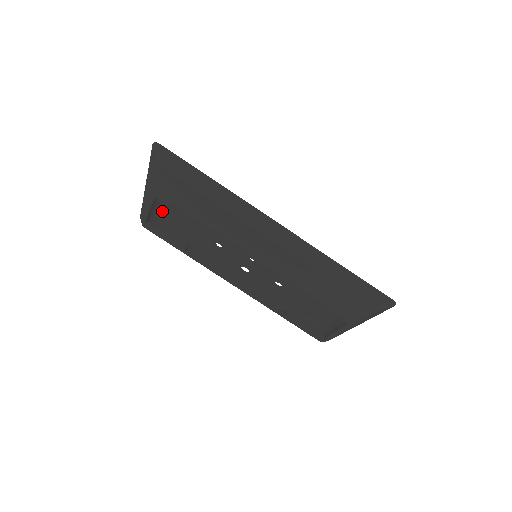
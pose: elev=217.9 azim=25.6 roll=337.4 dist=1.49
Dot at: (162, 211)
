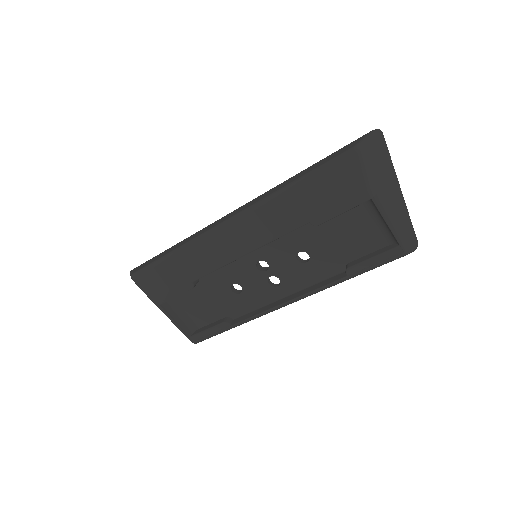
Dot at: (185, 314)
